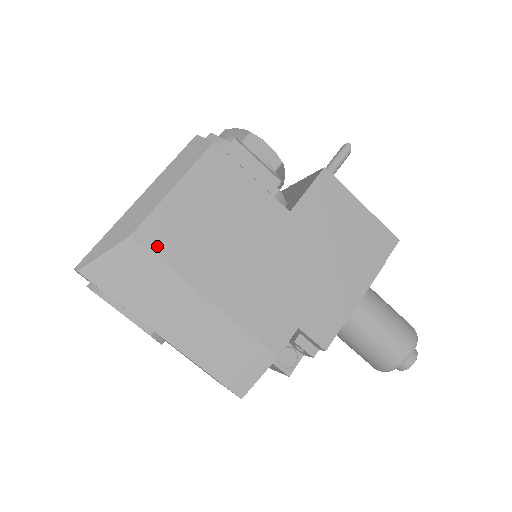
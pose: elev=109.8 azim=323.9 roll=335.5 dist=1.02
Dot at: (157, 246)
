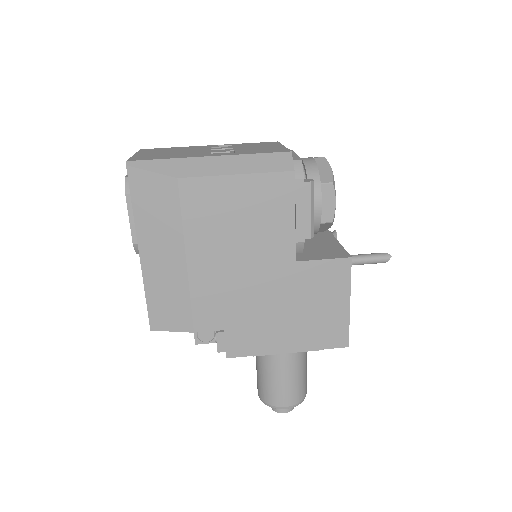
Dot at: (188, 200)
